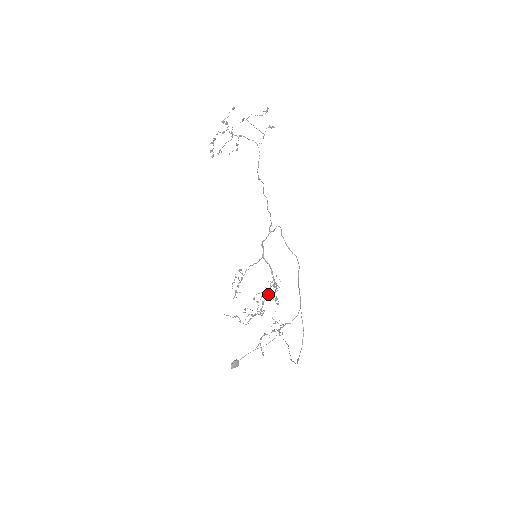
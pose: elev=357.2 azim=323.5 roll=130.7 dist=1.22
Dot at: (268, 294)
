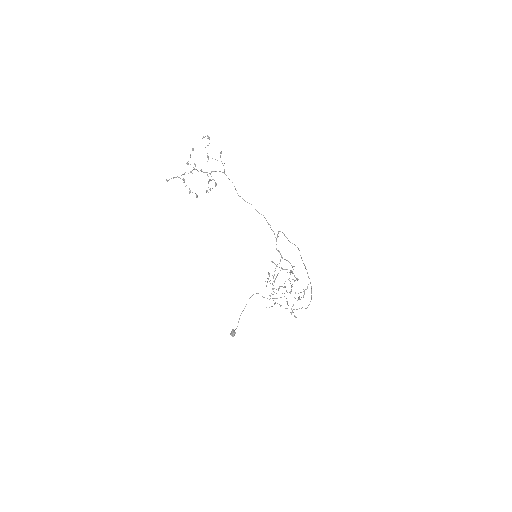
Dot at: (292, 279)
